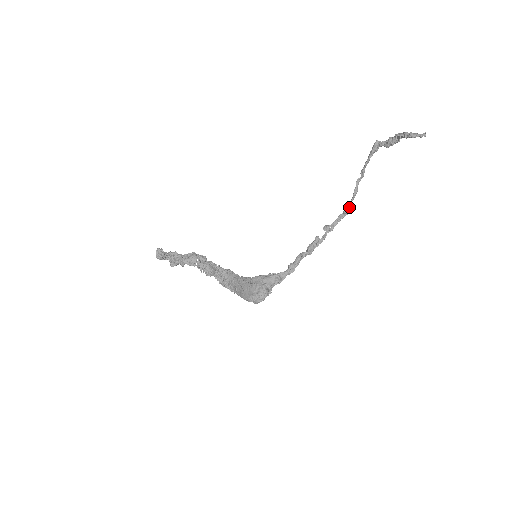
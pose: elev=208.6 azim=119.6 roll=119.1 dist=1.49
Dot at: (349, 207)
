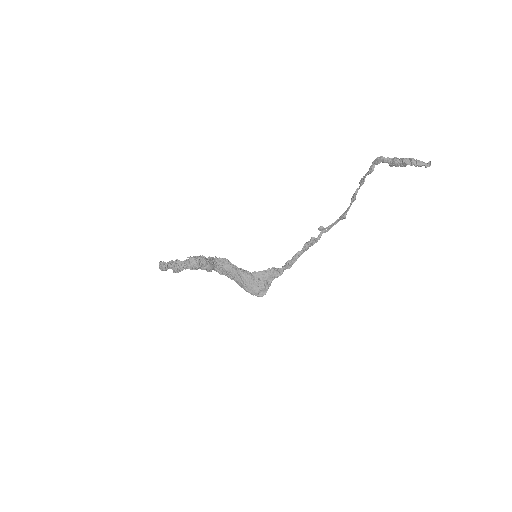
Dot at: occluded
